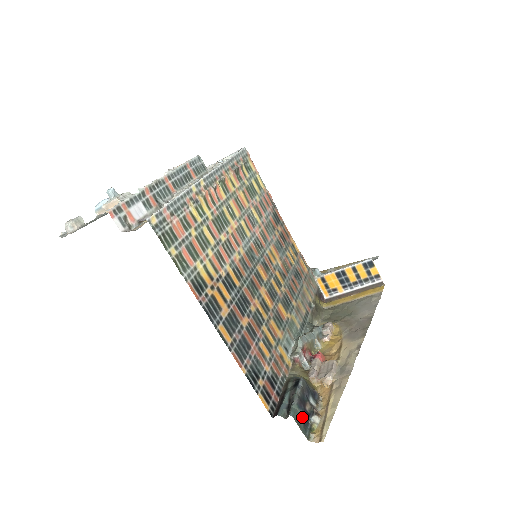
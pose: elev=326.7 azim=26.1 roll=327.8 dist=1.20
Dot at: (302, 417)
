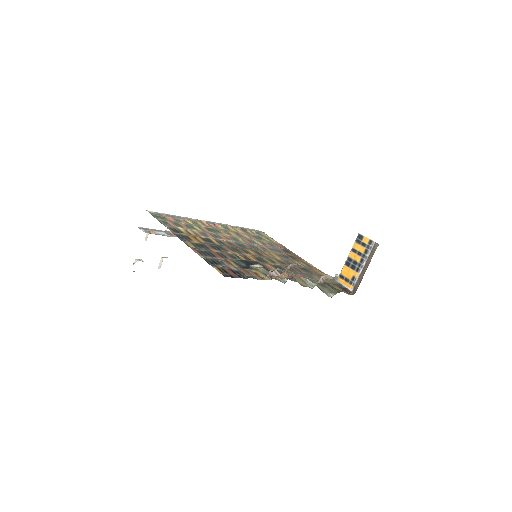
Dot at: (242, 265)
